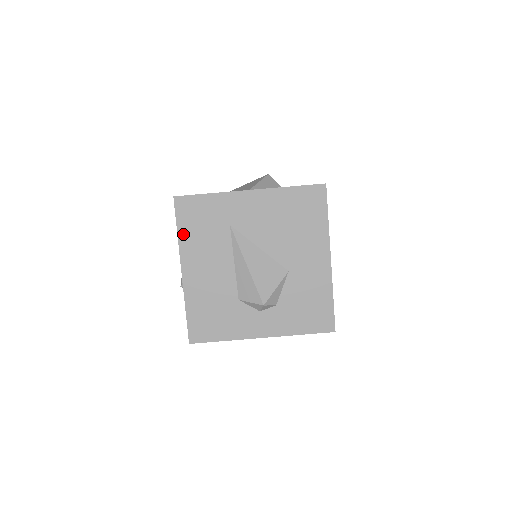
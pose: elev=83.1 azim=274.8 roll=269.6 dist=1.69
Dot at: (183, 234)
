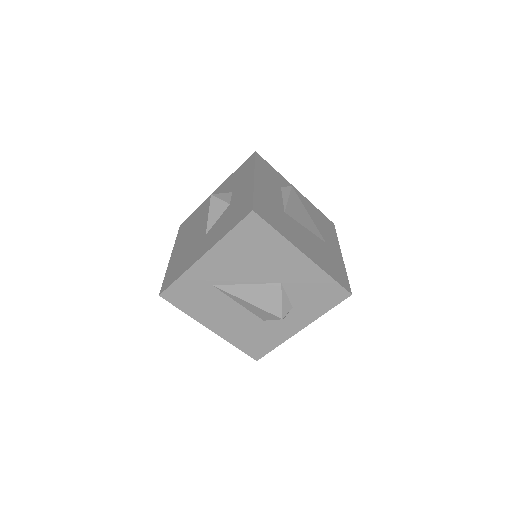
Dot at: (189, 311)
